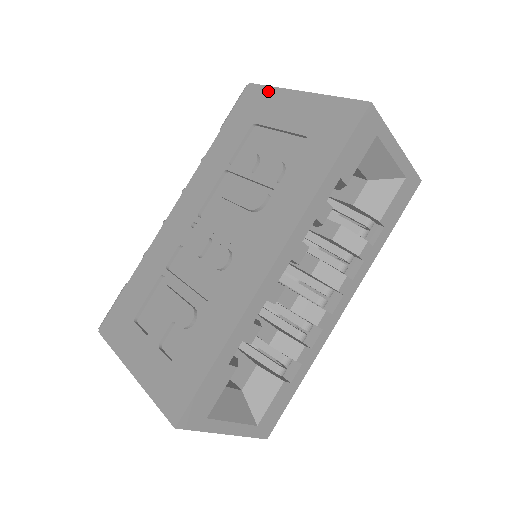
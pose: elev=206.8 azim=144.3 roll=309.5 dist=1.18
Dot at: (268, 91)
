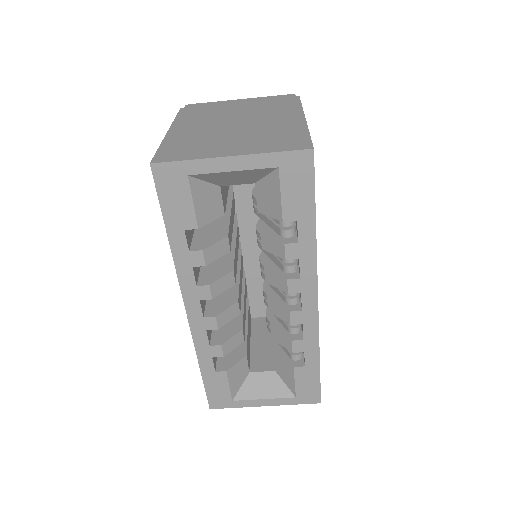
Dot at: occluded
